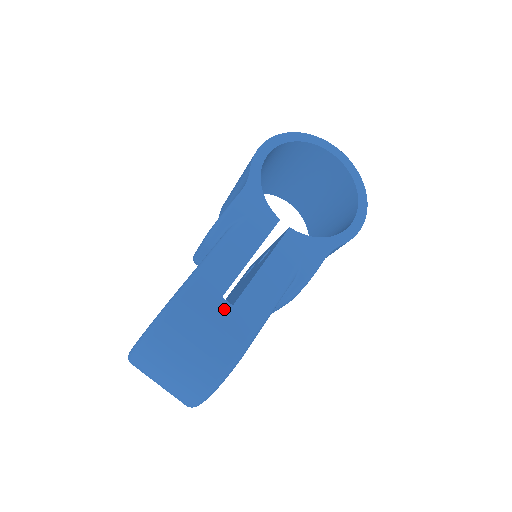
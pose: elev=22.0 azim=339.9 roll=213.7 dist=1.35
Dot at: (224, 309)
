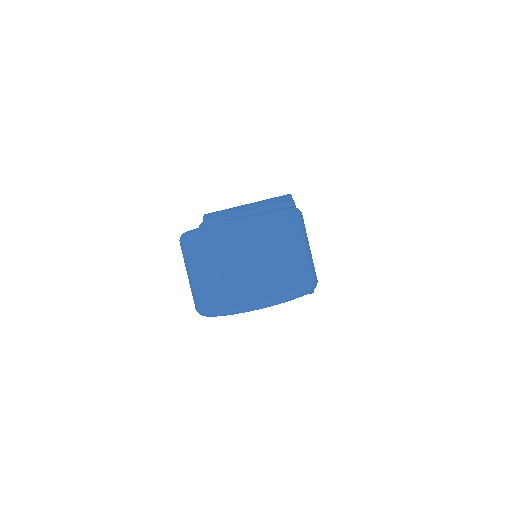
Dot at: occluded
